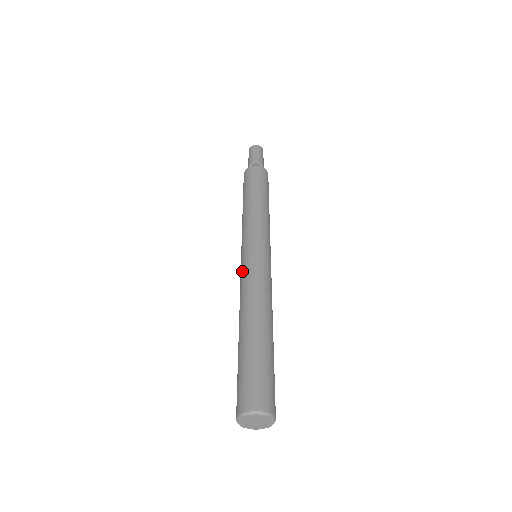
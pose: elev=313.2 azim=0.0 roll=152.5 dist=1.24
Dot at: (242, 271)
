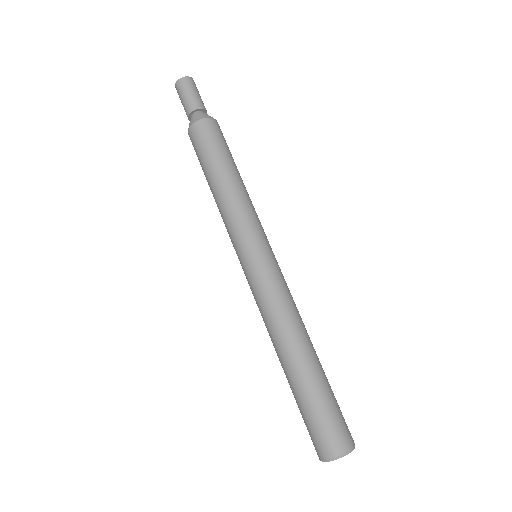
Dot at: occluded
